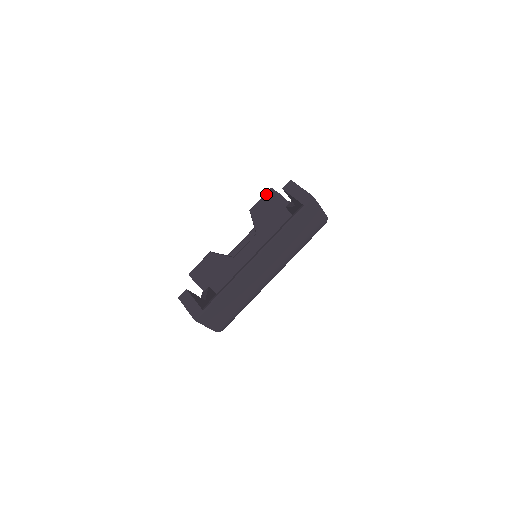
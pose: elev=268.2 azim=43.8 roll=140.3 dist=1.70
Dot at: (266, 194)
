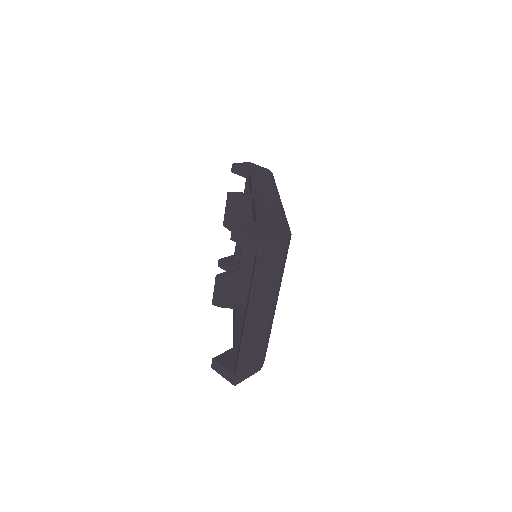
Dot at: (227, 203)
